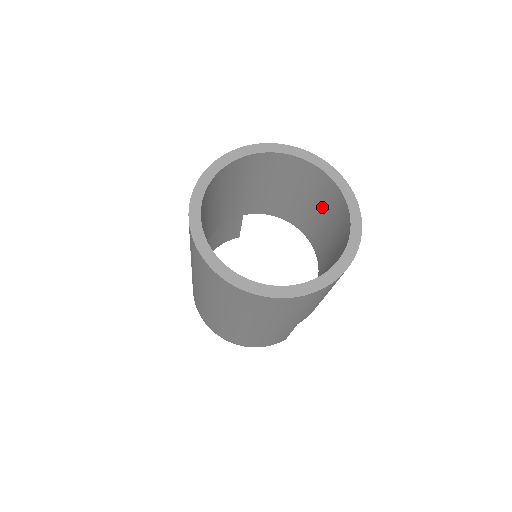
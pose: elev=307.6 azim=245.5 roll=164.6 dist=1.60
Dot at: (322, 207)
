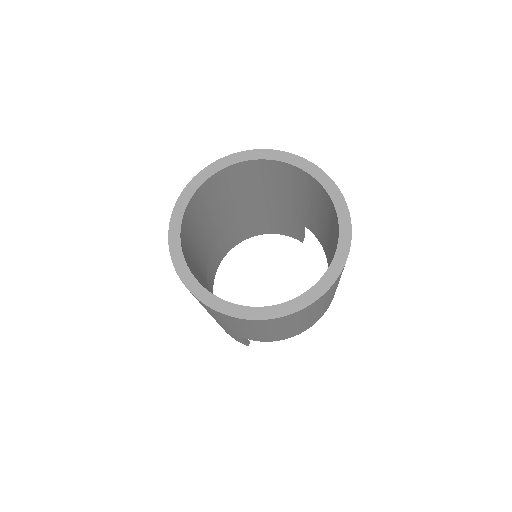
Dot at: occluded
